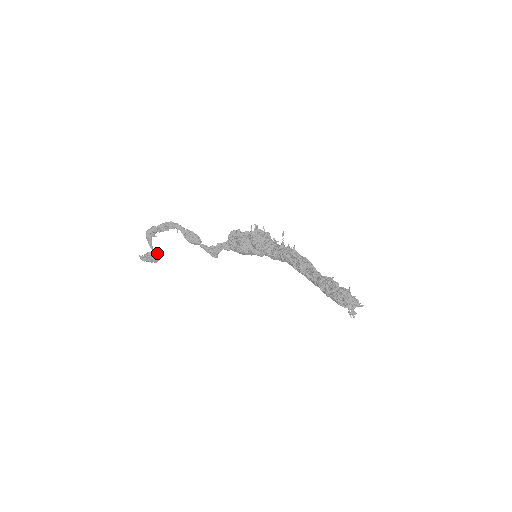
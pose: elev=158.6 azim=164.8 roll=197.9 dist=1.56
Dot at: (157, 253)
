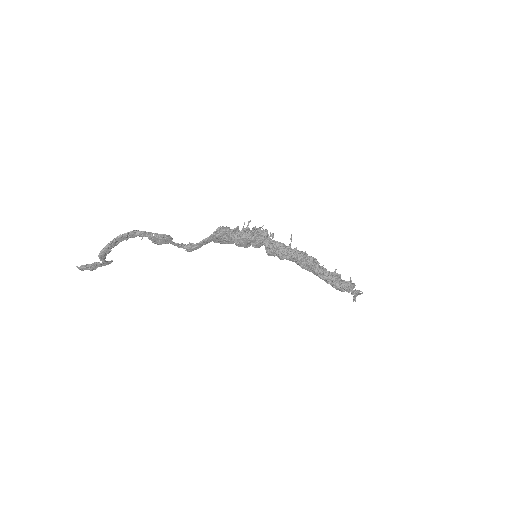
Dot at: occluded
